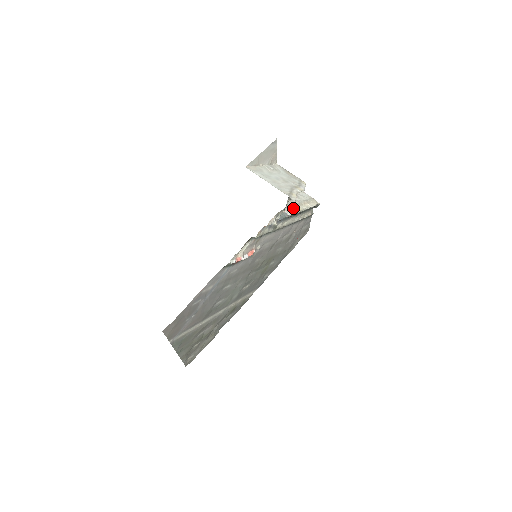
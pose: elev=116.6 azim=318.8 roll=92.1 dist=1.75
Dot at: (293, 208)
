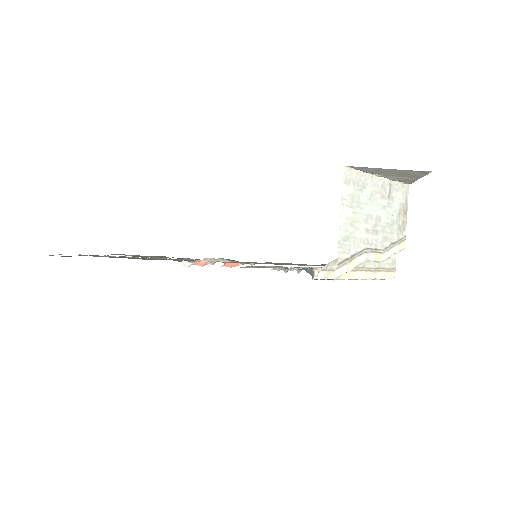
Dot at: occluded
